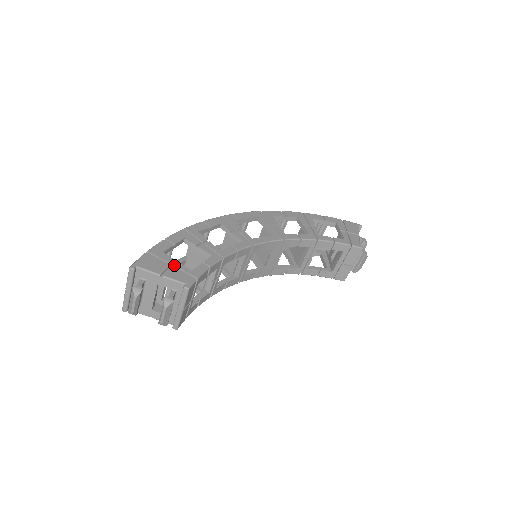
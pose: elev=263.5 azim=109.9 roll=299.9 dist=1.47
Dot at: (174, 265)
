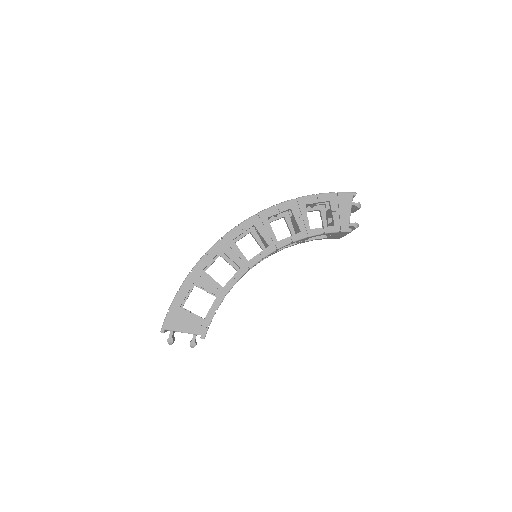
Dot at: (190, 318)
